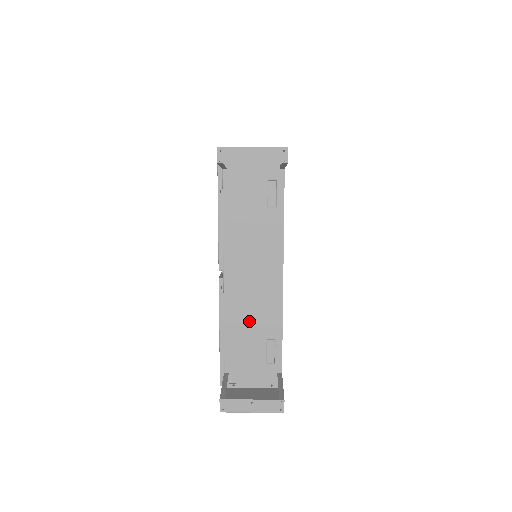
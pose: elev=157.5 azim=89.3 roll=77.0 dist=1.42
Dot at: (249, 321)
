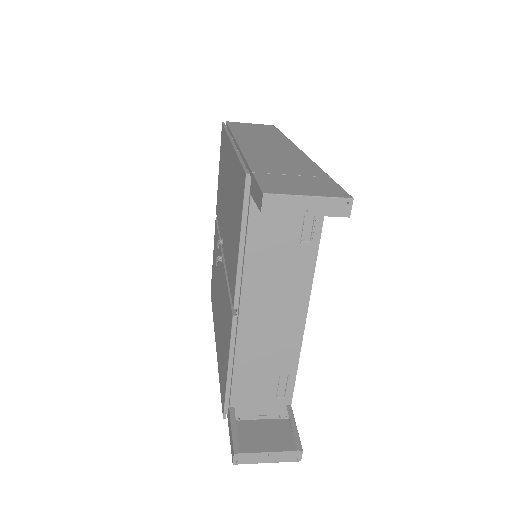
Dot at: (263, 359)
